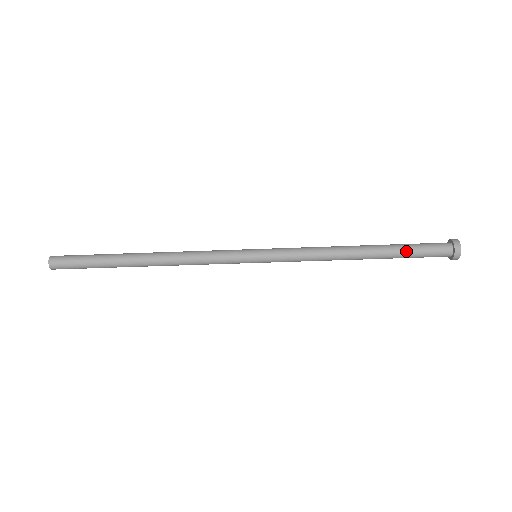
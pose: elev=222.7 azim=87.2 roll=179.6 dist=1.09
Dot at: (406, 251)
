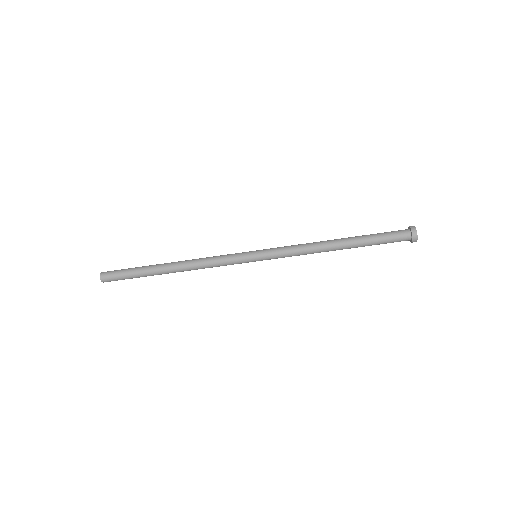
Dot at: (374, 243)
